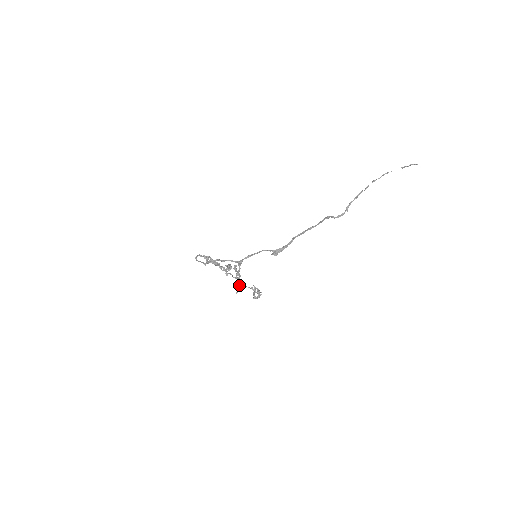
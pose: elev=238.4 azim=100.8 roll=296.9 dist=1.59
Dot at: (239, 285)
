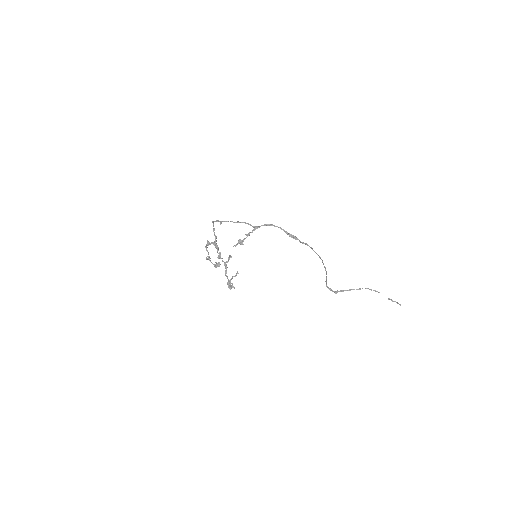
Dot at: (240, 243)
